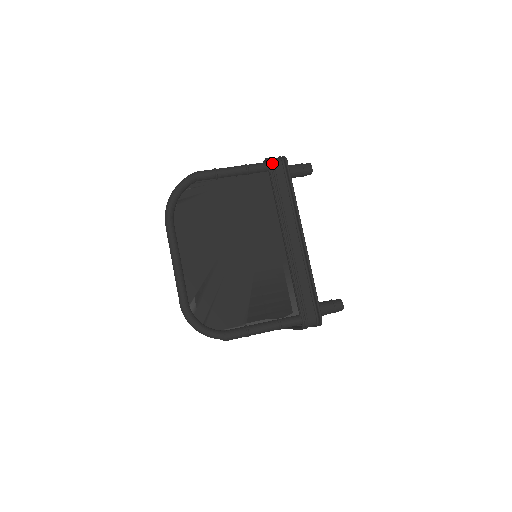
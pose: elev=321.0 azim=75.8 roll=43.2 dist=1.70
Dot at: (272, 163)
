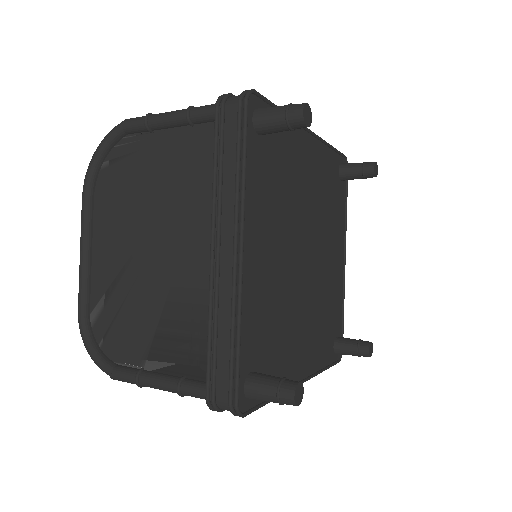
Dot at: (220, 105)
